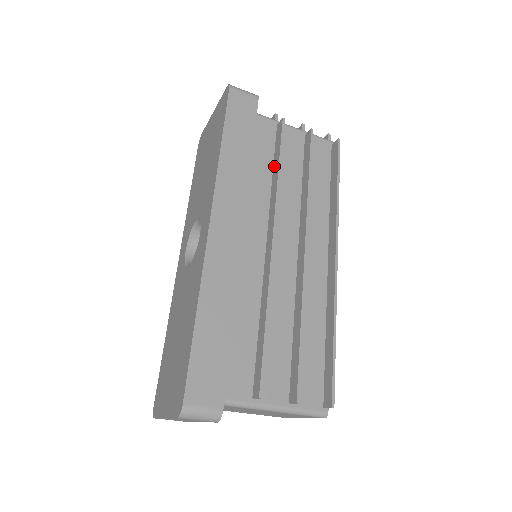
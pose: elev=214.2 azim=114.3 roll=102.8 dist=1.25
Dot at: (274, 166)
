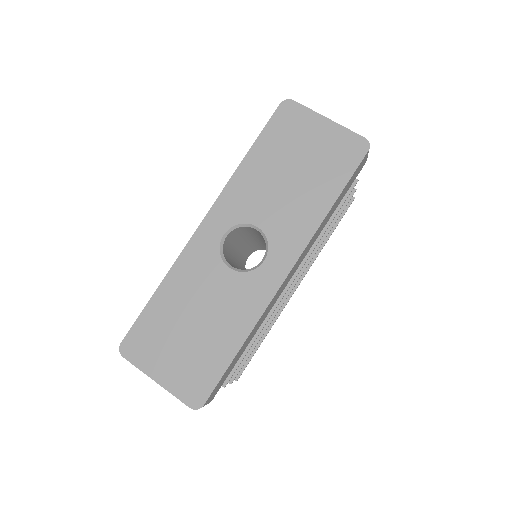
Dot at: occluded
